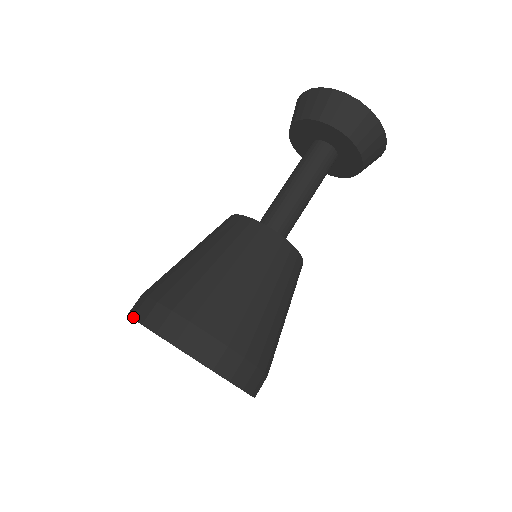
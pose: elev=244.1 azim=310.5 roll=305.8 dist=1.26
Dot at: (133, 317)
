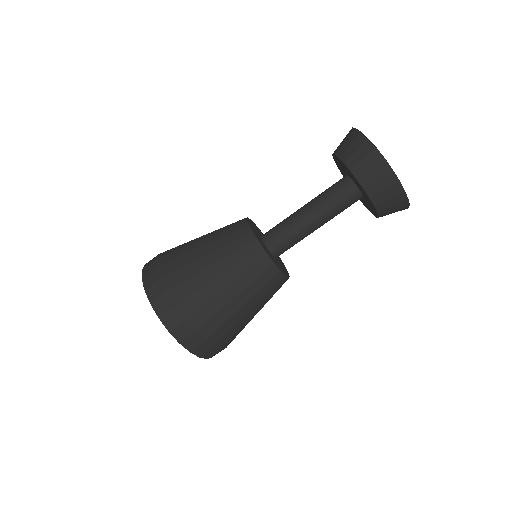
Dot at: (151, 303)
